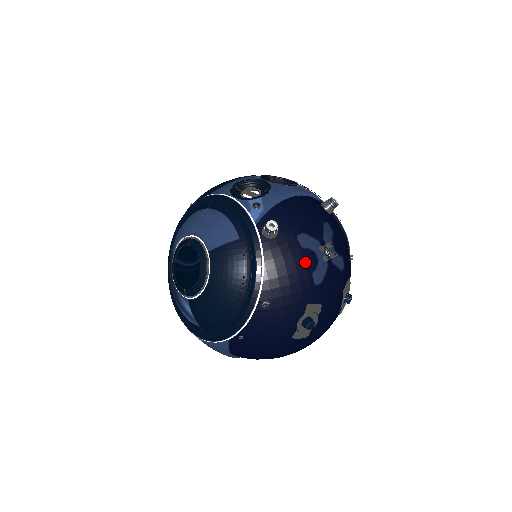
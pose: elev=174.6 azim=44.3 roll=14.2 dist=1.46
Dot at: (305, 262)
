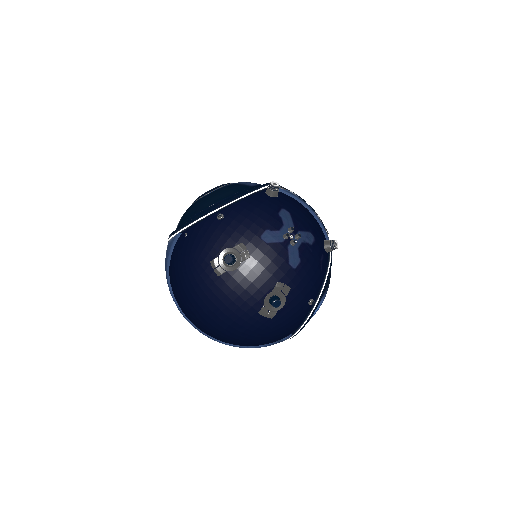
Dot at: (270, 220)
